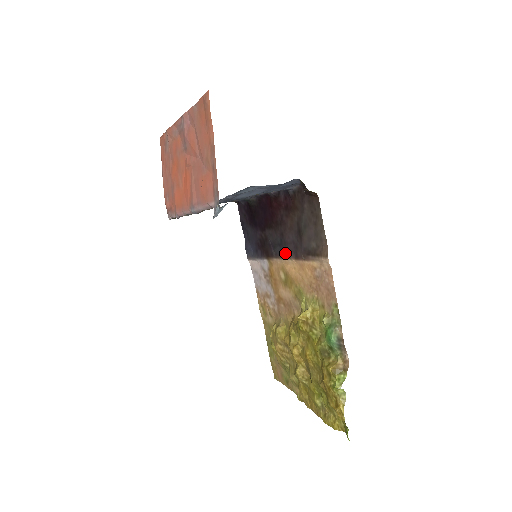
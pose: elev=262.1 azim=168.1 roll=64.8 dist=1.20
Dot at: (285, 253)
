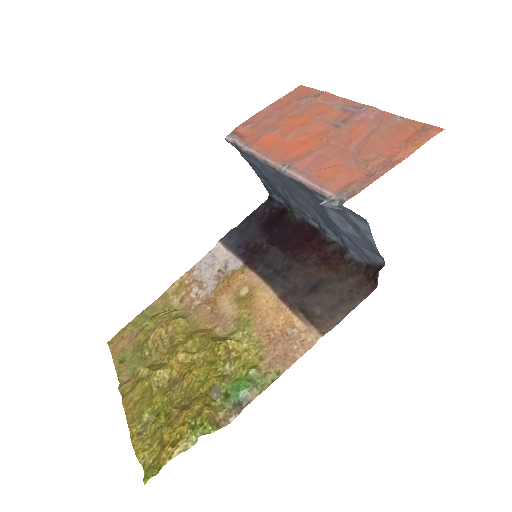
Dot at: (275, 282)
